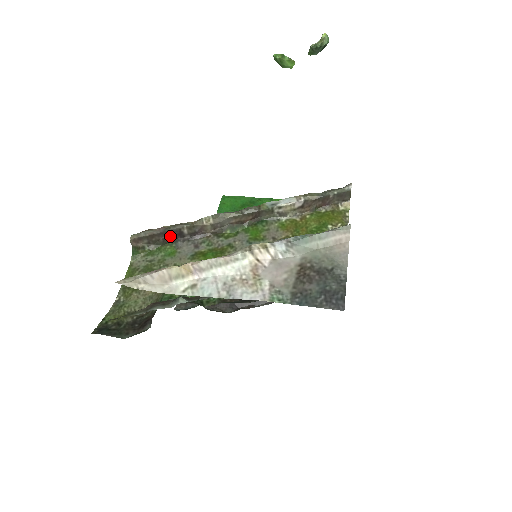
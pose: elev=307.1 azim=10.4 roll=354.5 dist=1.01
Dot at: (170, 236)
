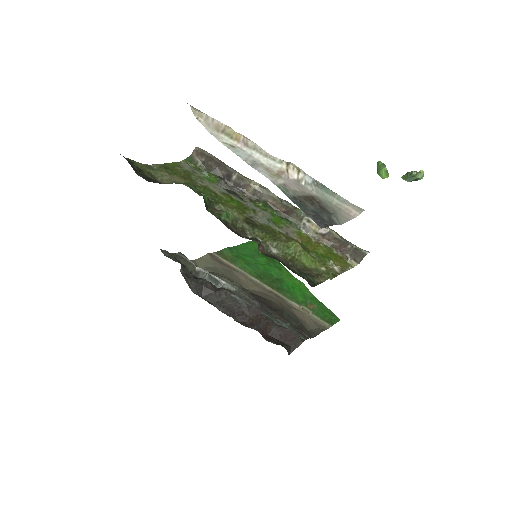
Dot at: (221, 171)
